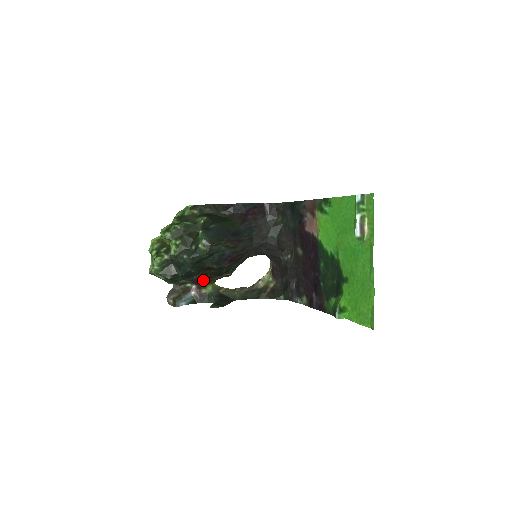
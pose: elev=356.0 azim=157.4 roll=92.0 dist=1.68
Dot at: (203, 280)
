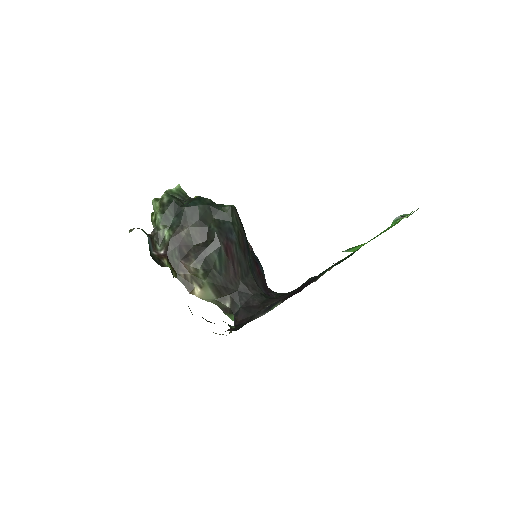
Dot at: (179, 250)
